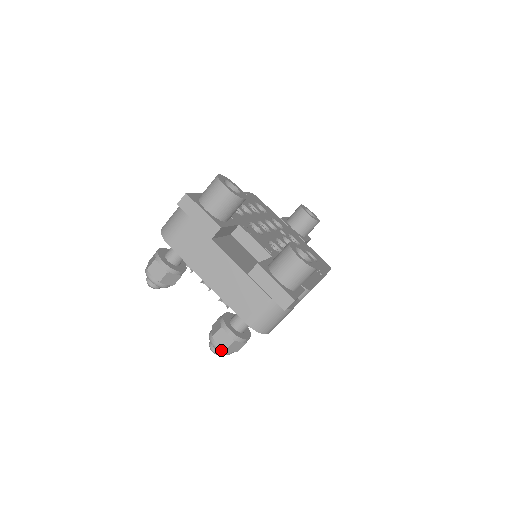
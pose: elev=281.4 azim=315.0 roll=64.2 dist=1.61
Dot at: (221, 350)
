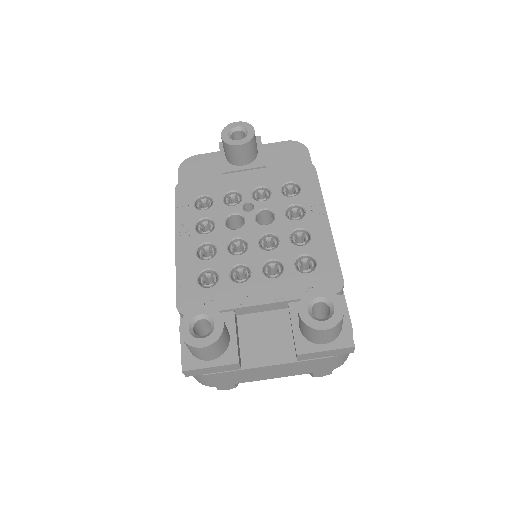
Dot at: (327, 374)
